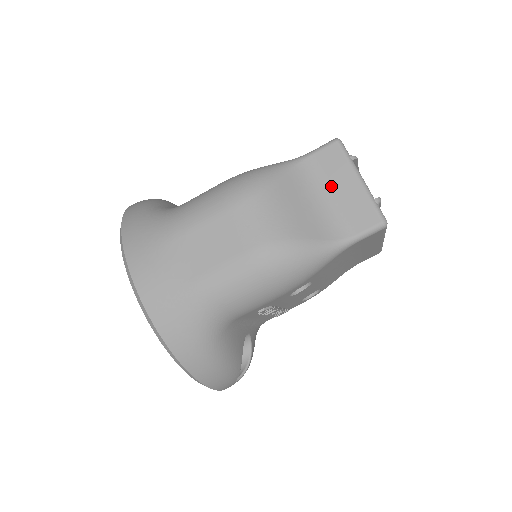
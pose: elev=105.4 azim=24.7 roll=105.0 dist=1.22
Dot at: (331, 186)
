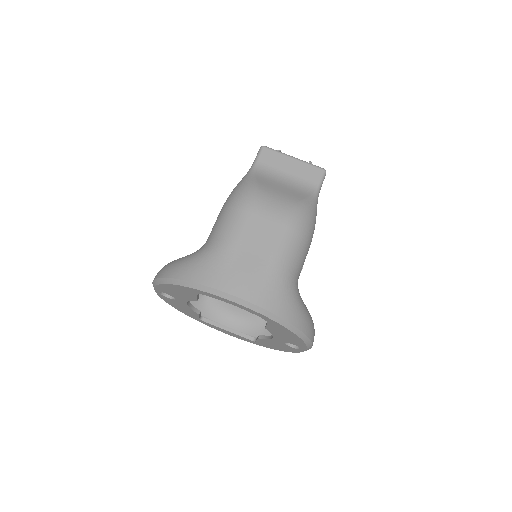
Dot at: (283, 171)
